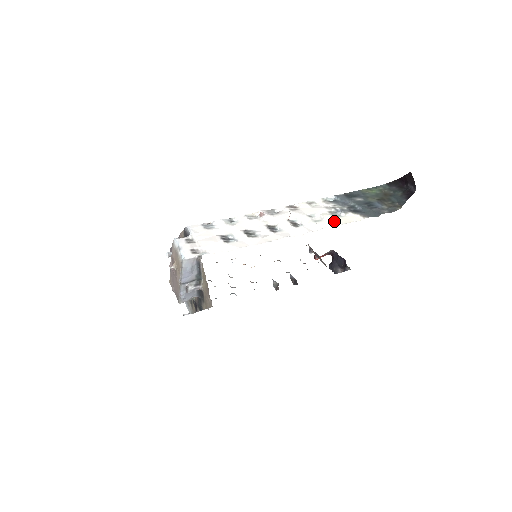
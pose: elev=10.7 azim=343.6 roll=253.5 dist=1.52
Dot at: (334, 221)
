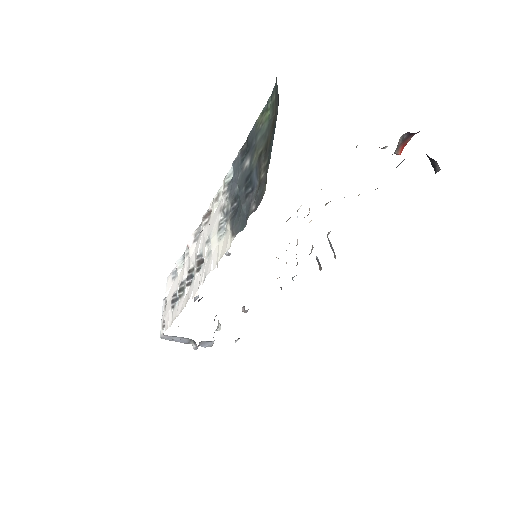
Dot at: (215, 253)
